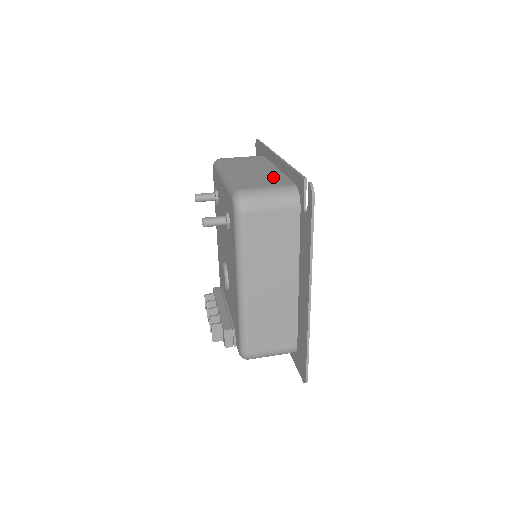
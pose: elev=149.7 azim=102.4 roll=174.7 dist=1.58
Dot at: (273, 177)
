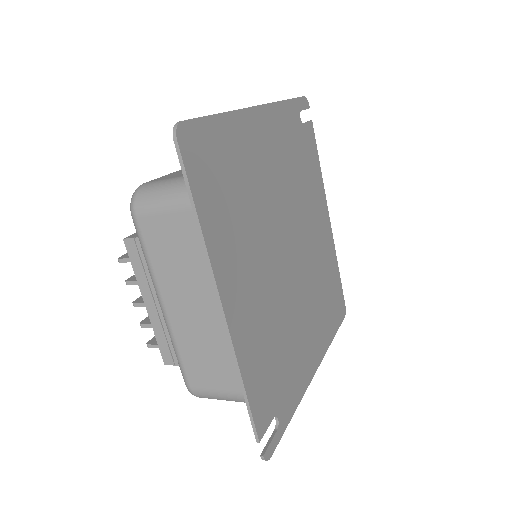
Dot at: occluded
